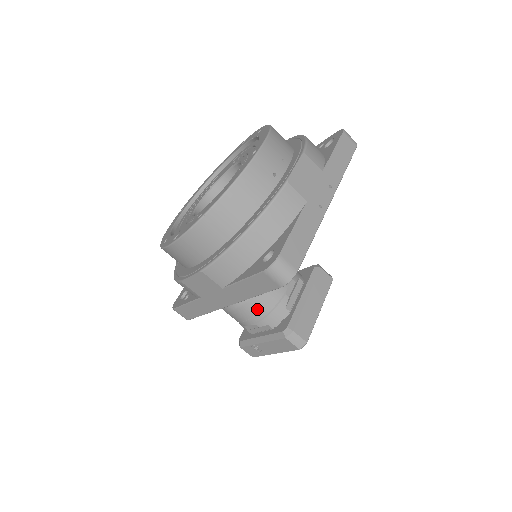
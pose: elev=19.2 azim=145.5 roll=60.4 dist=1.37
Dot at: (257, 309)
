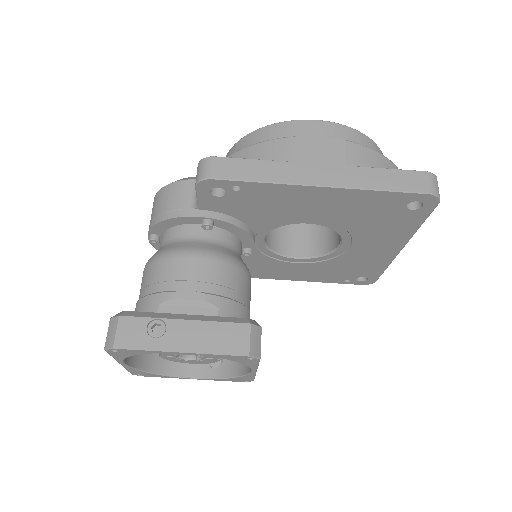
Dot at: (227, 281)
